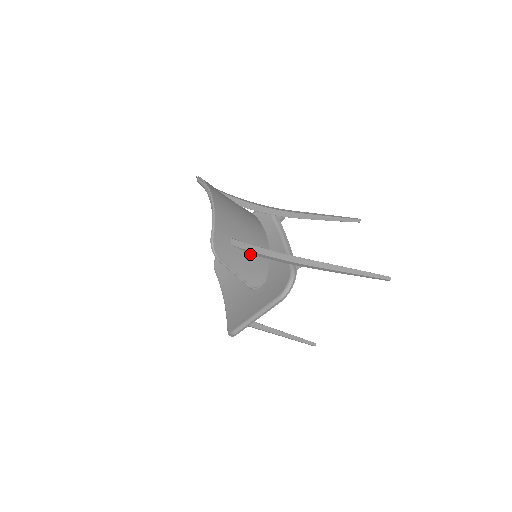
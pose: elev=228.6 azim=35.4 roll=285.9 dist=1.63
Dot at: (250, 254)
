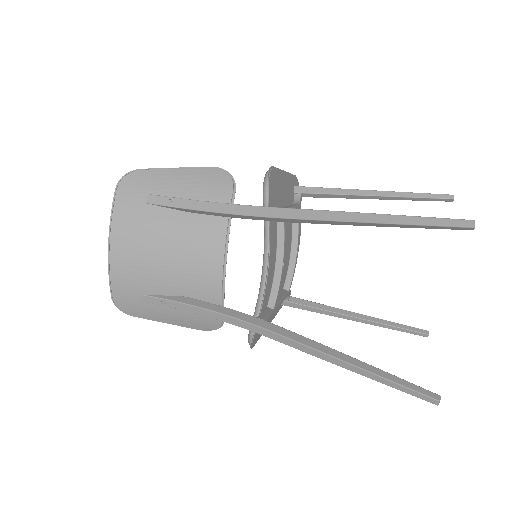
Dot at: occluded
